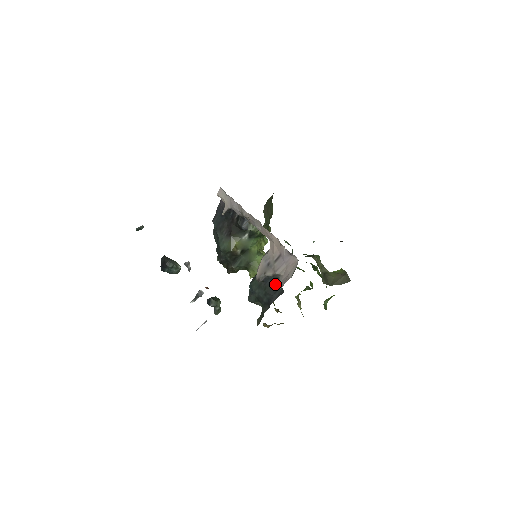
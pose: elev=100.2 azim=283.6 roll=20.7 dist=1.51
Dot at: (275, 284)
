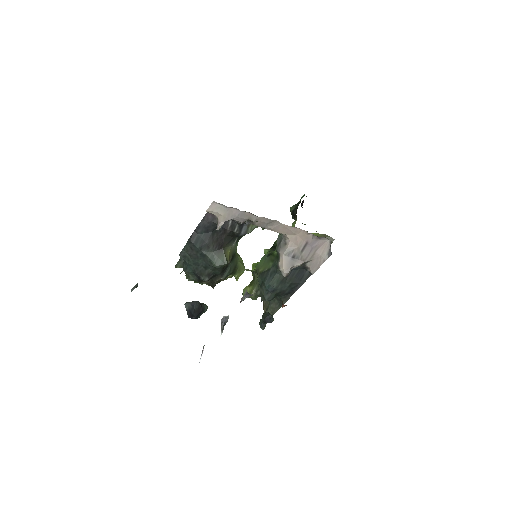
Dot at: (299, 272)
